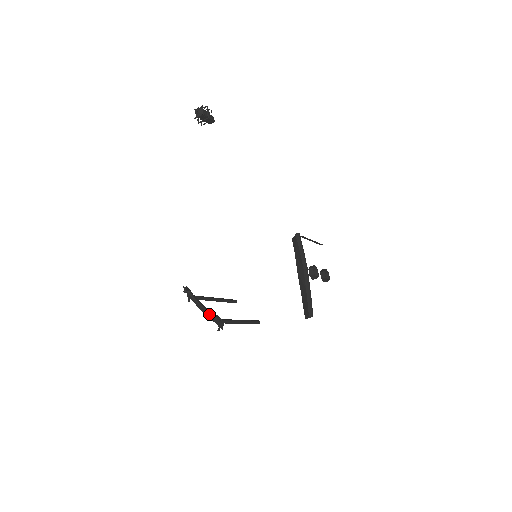
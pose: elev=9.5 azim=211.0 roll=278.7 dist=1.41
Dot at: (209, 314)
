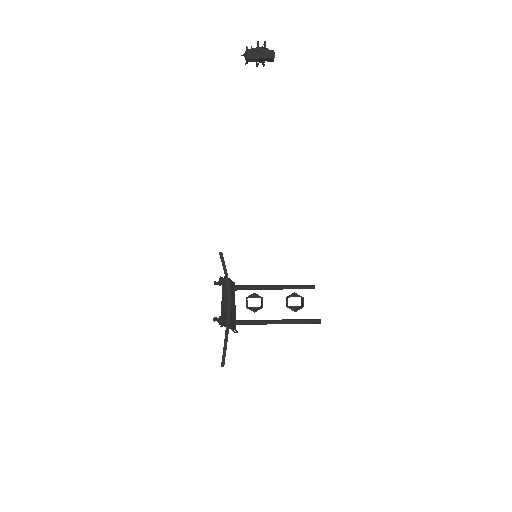
Dot at: (231, 312)
